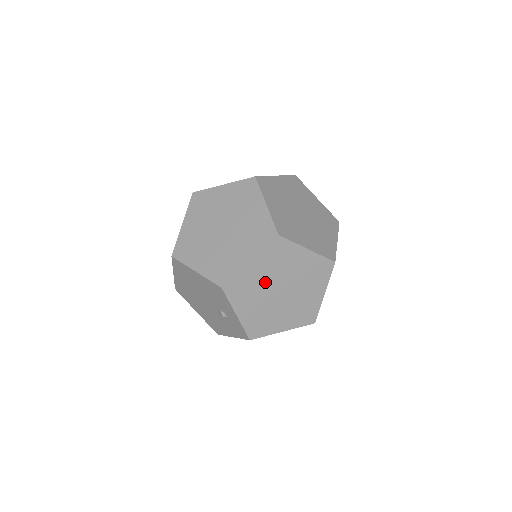
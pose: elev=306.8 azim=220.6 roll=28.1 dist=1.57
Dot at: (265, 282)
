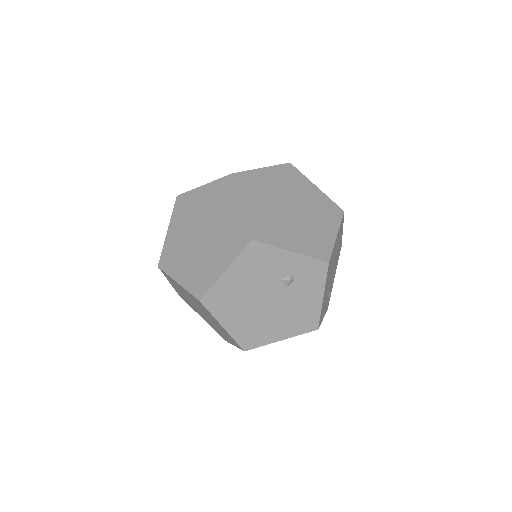
Dot at: (272, 211)
